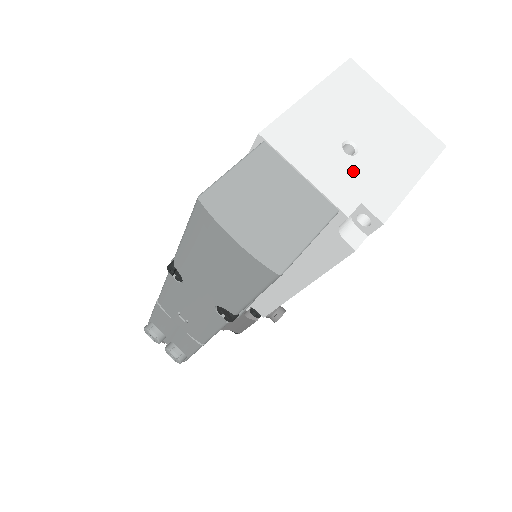
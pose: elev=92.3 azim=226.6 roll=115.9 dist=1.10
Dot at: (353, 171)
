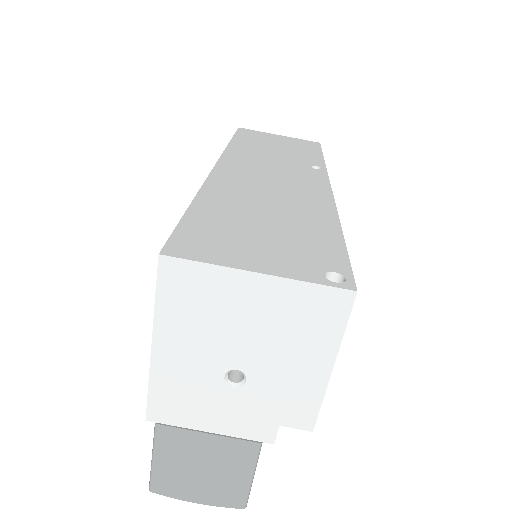
Dot at: (253, 401)
